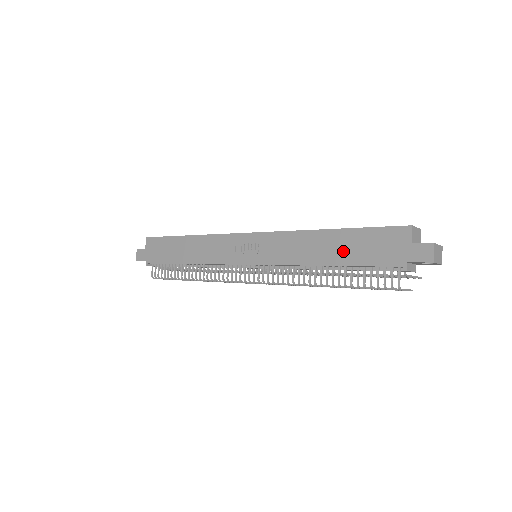
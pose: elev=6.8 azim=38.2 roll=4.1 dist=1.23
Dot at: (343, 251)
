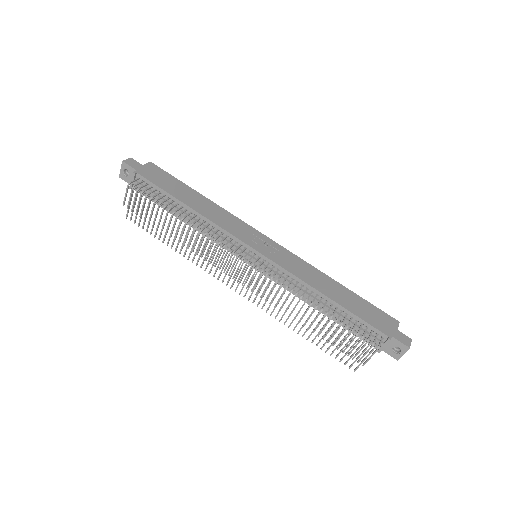
Dot at: (347, 301)
